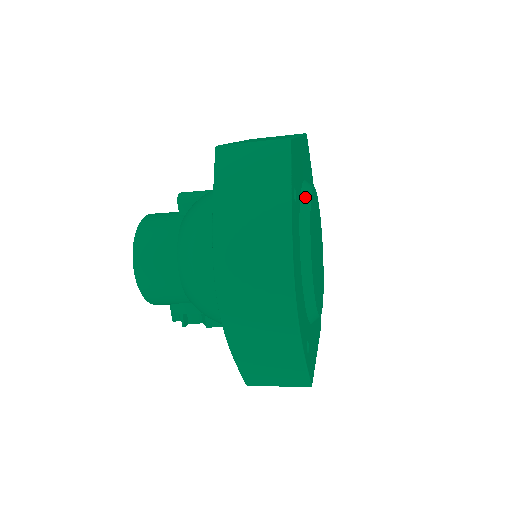
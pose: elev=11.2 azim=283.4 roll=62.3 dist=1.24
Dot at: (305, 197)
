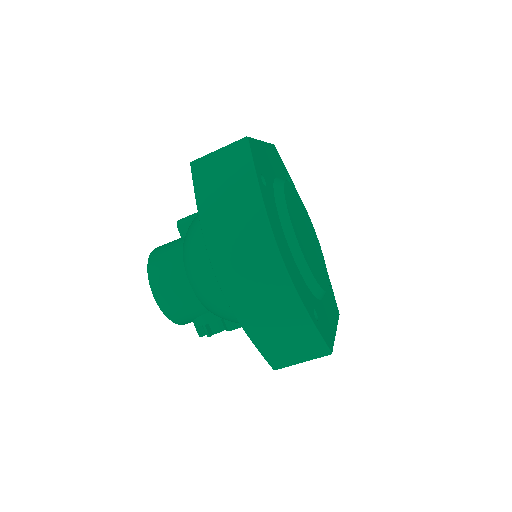
Dot at: (278, 186)
